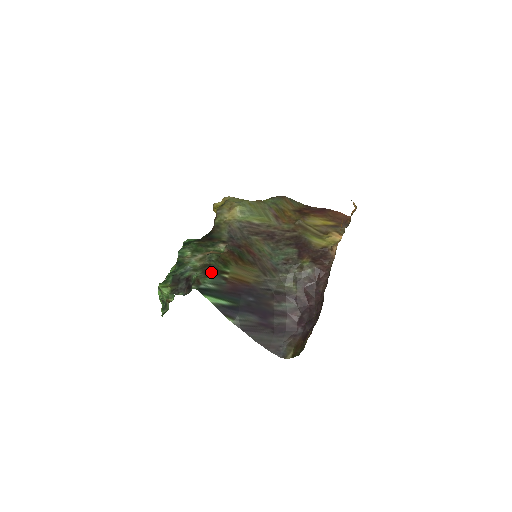
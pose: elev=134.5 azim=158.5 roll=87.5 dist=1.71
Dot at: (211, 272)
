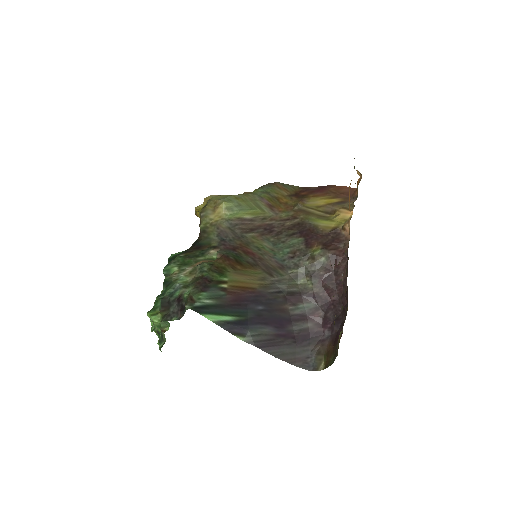
Dot at: (205, 285)
